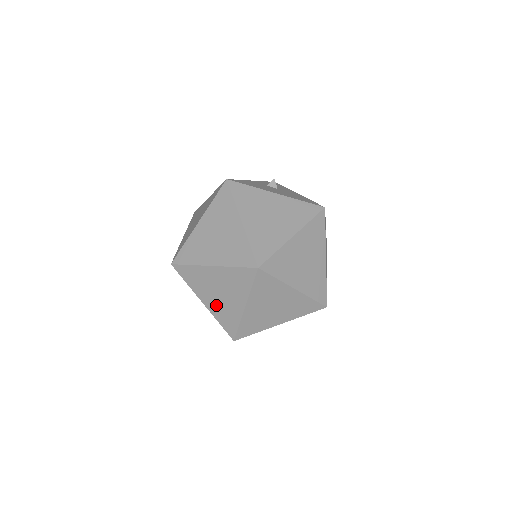
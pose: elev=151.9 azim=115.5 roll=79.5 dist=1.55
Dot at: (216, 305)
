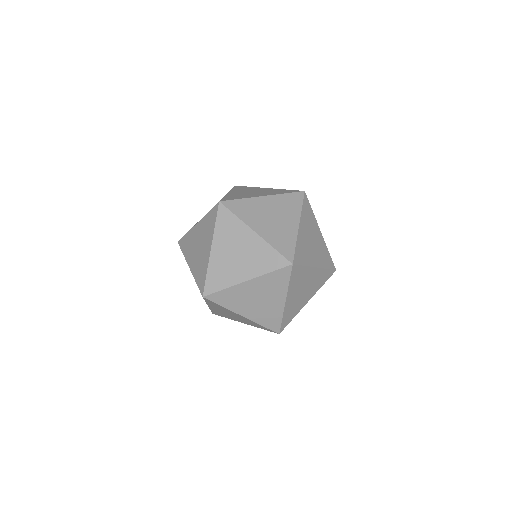
Dot at: (196, 263)
